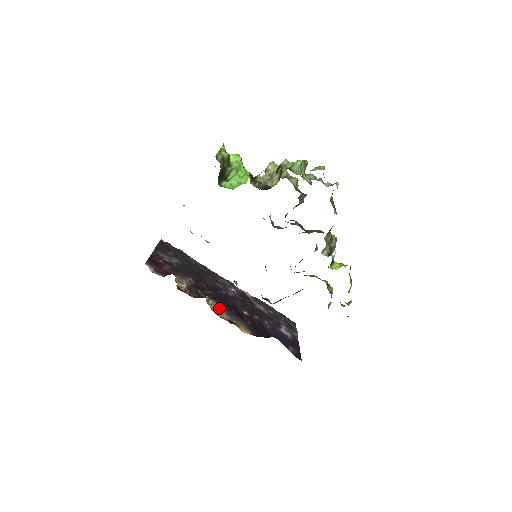
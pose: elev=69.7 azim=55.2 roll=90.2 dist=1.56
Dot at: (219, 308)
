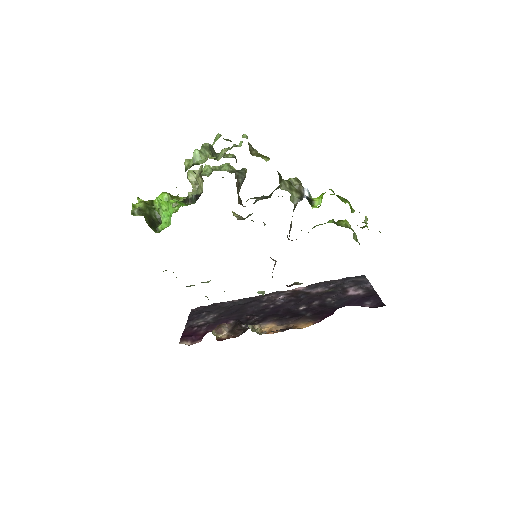
Dot at: (269, 326)
